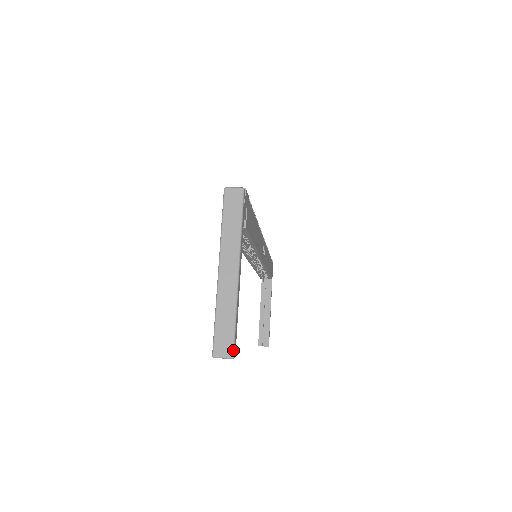
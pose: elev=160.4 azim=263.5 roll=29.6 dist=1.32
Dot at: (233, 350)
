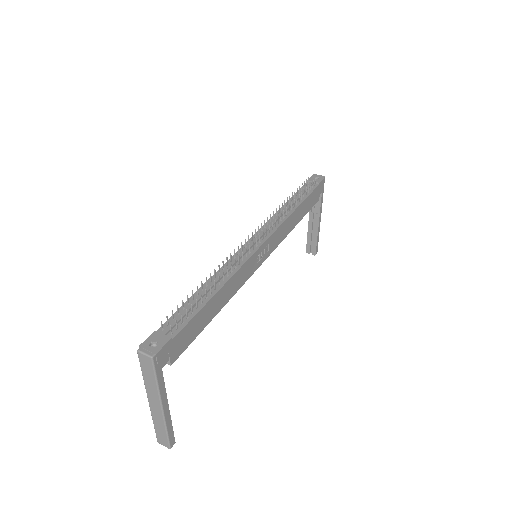
Dot at: (169, 446)
